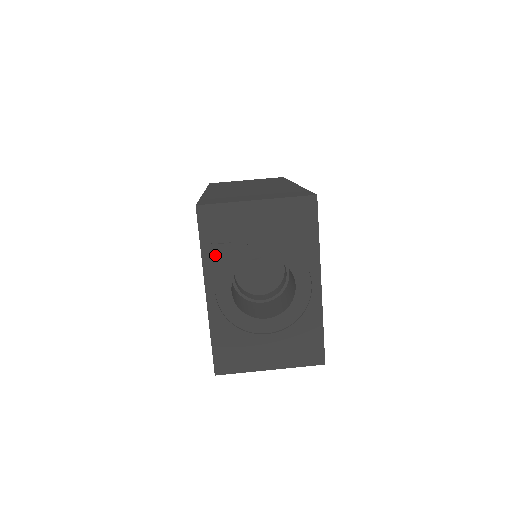
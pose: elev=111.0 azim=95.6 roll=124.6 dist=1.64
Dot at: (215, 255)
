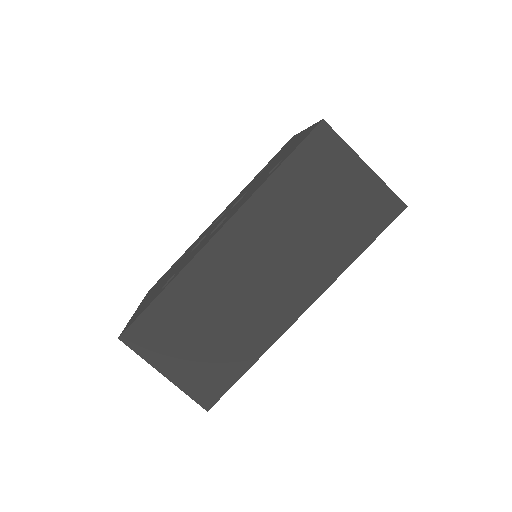
Dot at: occluded
